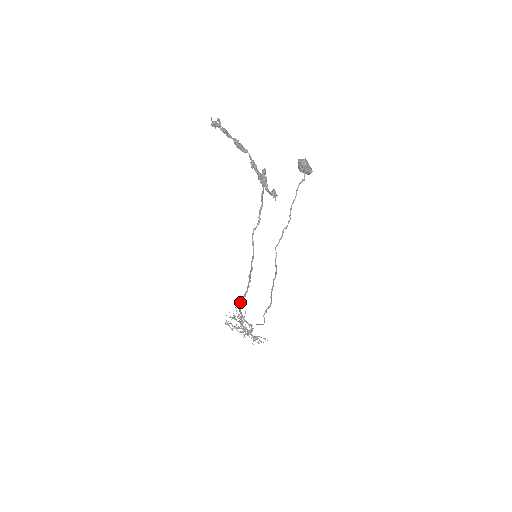
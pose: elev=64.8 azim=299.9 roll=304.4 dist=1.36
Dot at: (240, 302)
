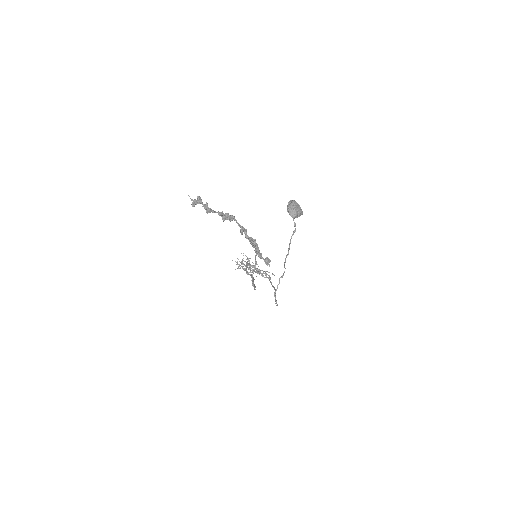
Dot at: (247, 274)
